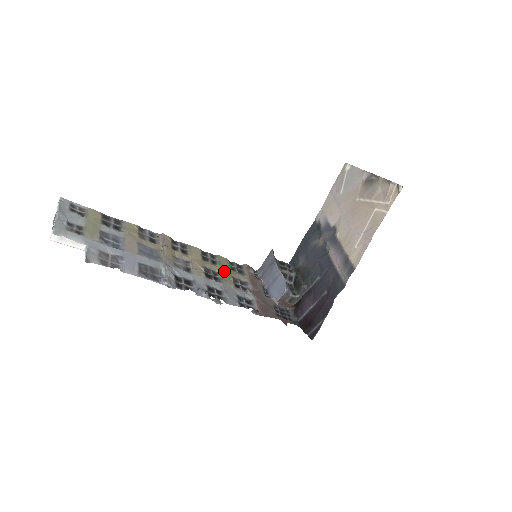
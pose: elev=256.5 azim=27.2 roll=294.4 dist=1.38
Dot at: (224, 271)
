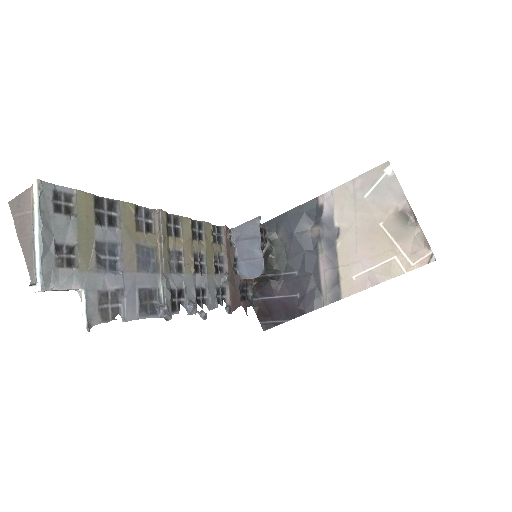
Dot at: (208, 251)
